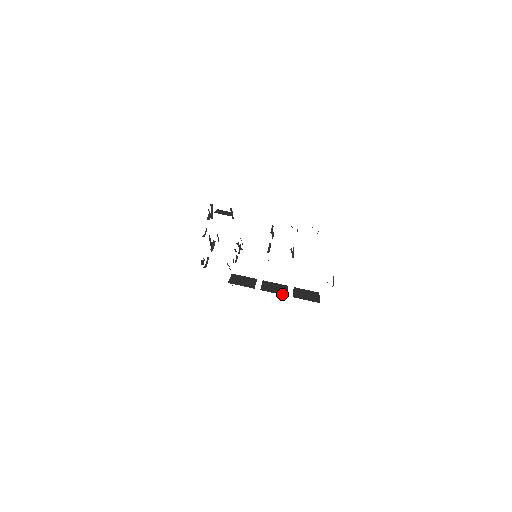
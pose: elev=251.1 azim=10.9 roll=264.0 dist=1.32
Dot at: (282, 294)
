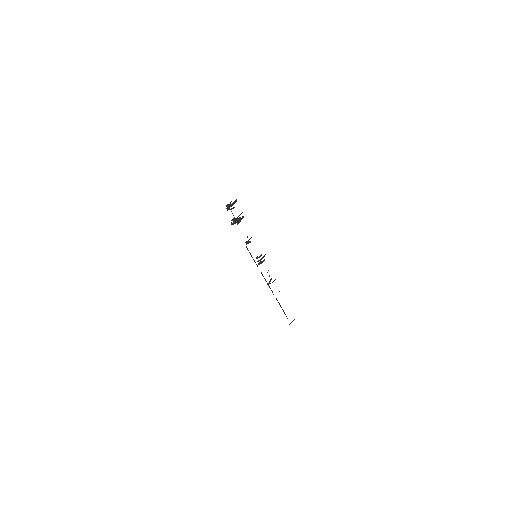
Dot at: occluded
